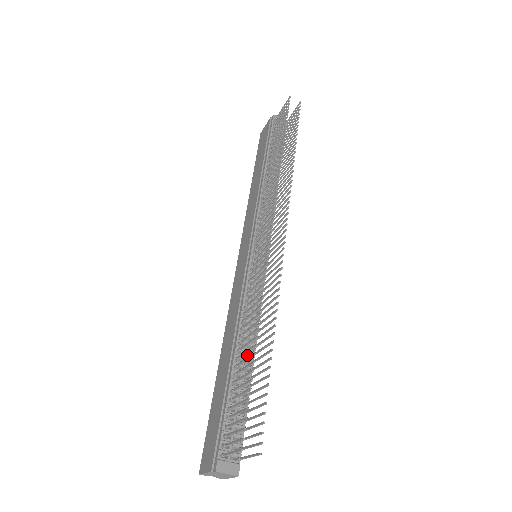
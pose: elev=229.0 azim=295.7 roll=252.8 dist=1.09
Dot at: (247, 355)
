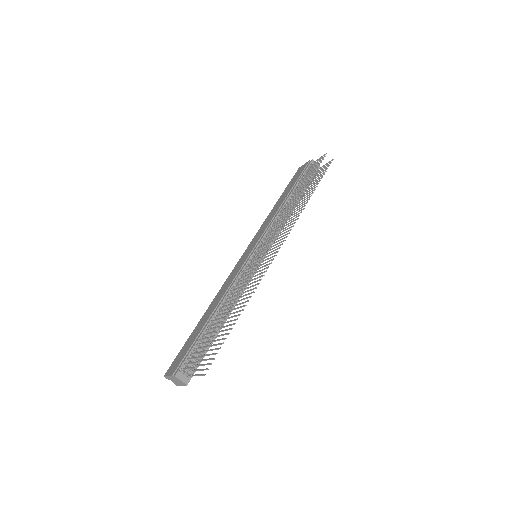
Dot at: occluded
